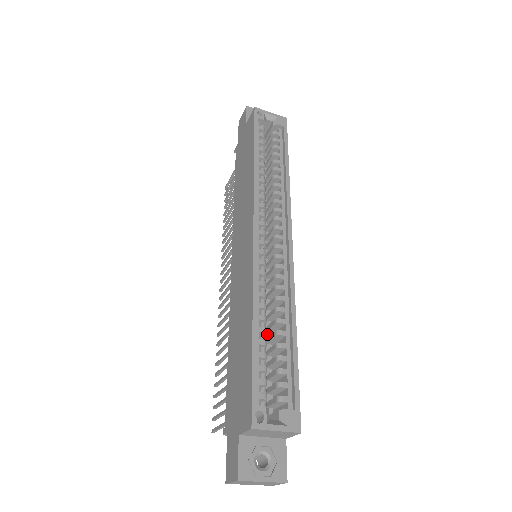
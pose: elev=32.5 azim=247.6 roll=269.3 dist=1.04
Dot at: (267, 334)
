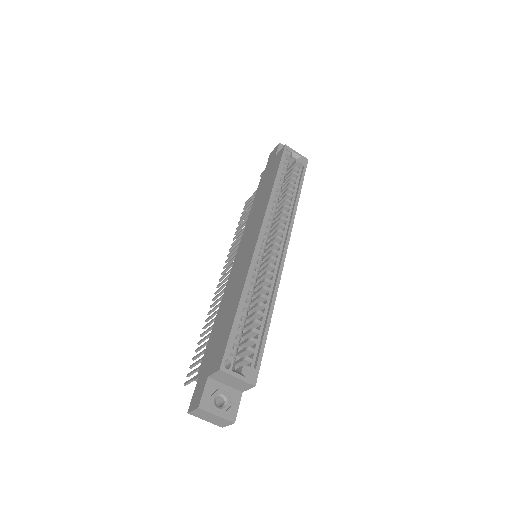
Dot at: (249, 314)
